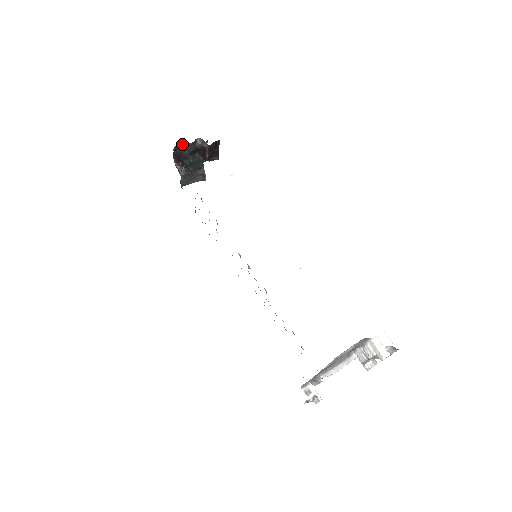
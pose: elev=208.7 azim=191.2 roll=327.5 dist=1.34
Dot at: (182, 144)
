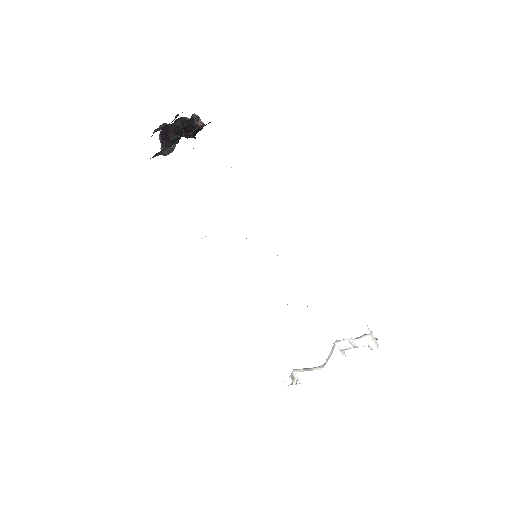
Dot at: (181, 117)
